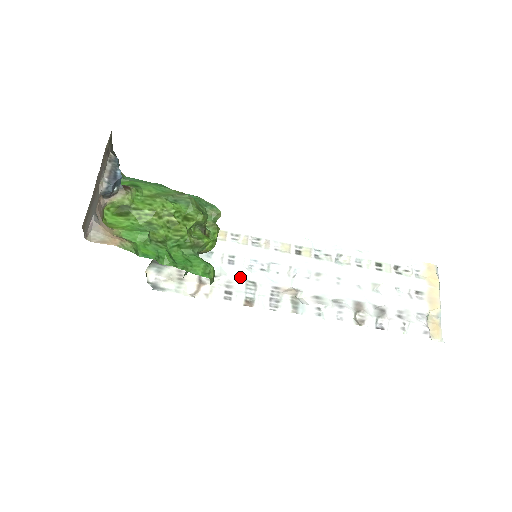
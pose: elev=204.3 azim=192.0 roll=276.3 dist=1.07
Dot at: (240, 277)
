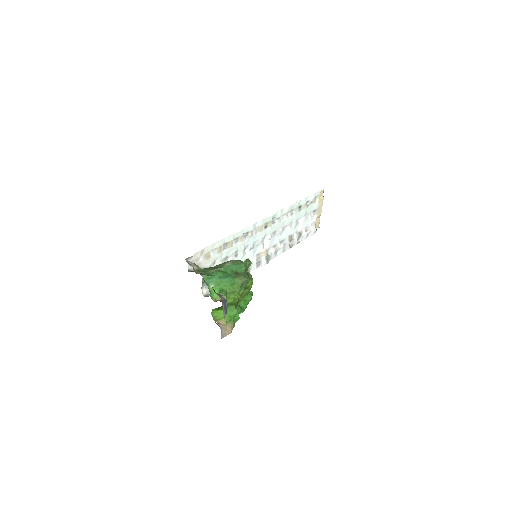
Dot at: occluded
